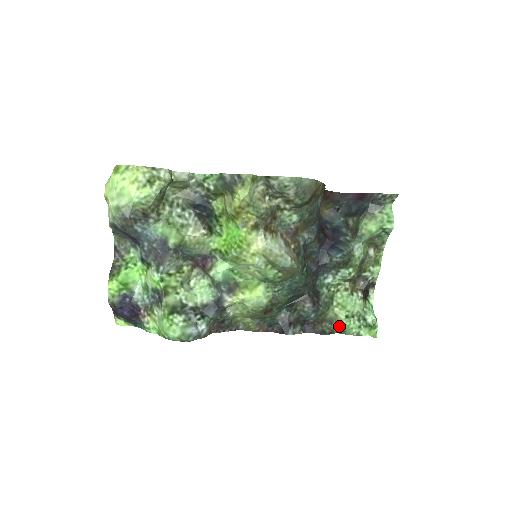
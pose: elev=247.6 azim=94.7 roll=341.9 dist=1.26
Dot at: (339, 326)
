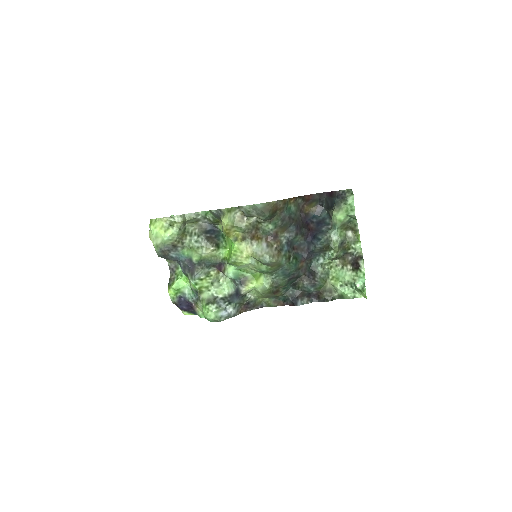
Dot at: (338, 293)
